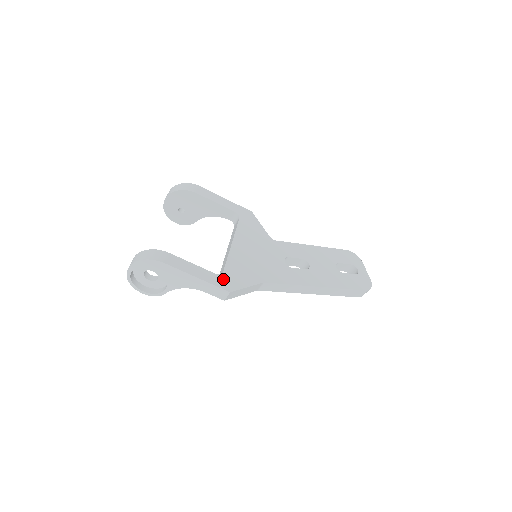
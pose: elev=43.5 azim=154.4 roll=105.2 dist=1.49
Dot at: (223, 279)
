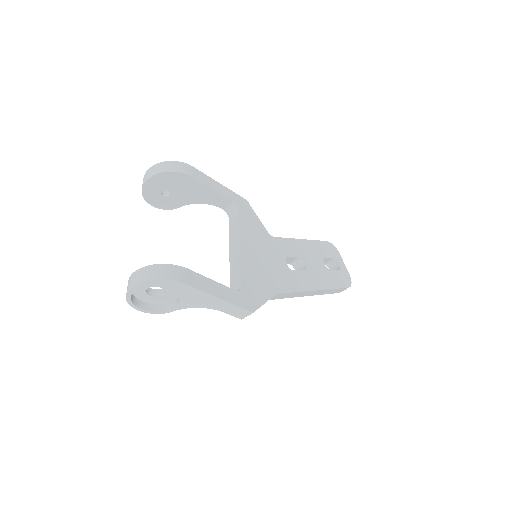
Dot at: (244, 296)
